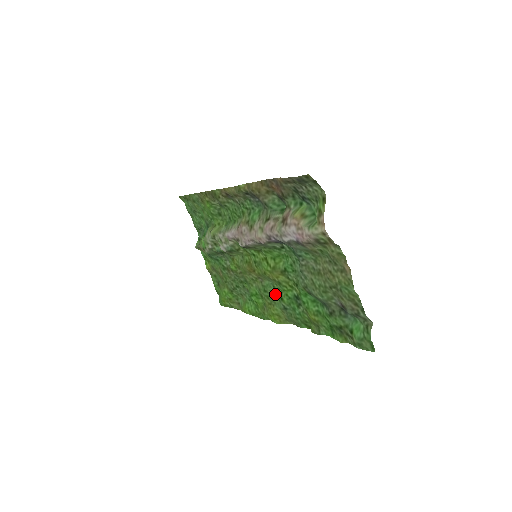
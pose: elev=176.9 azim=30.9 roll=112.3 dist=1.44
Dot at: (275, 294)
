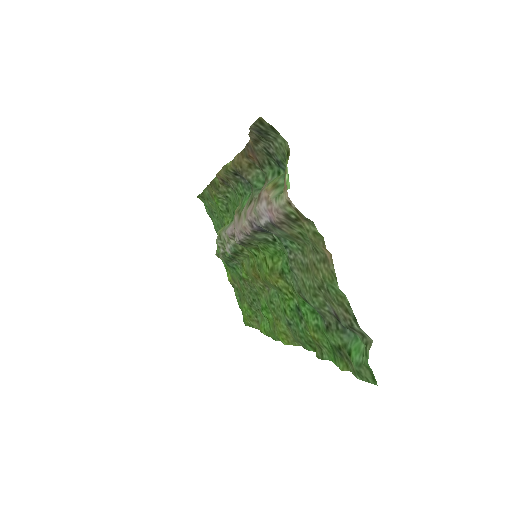
Dot at: (280, 306)
